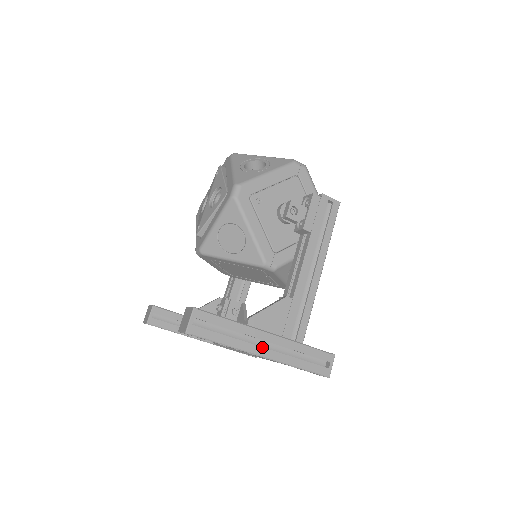
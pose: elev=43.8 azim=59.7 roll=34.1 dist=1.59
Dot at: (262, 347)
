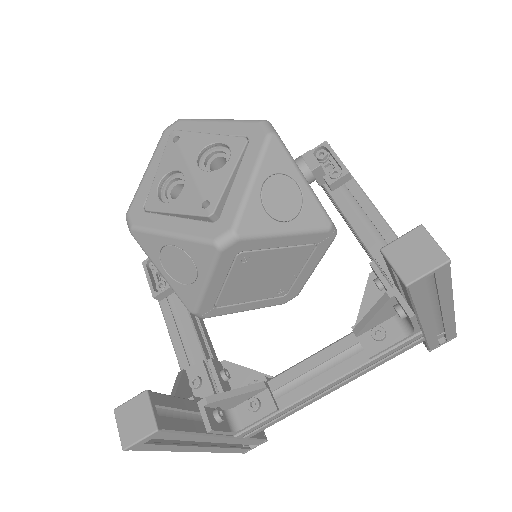
Dot at: occluded
